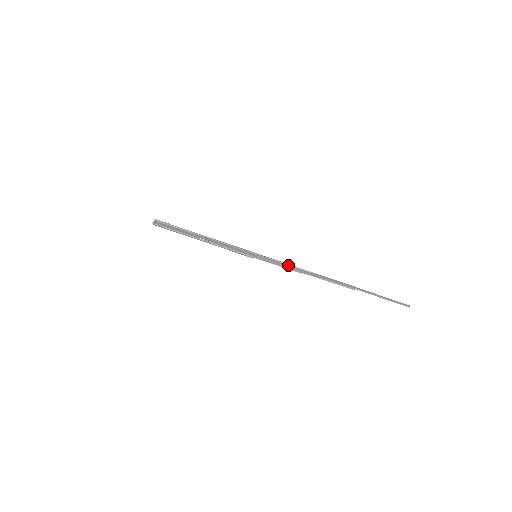
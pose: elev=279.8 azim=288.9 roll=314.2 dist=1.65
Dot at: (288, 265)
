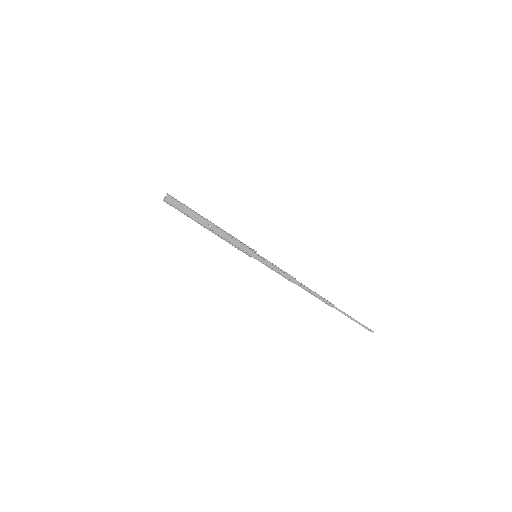
Dot at: (283, 272)
